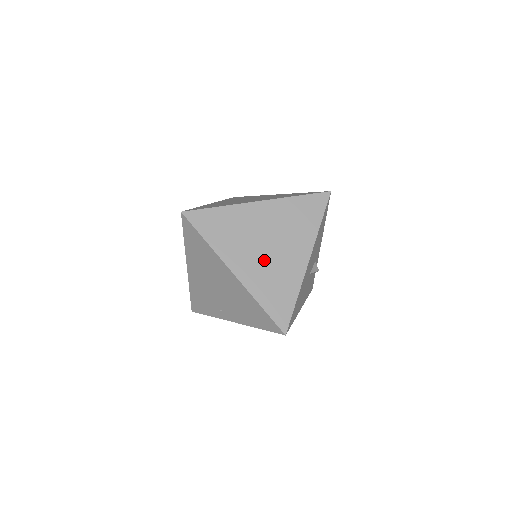
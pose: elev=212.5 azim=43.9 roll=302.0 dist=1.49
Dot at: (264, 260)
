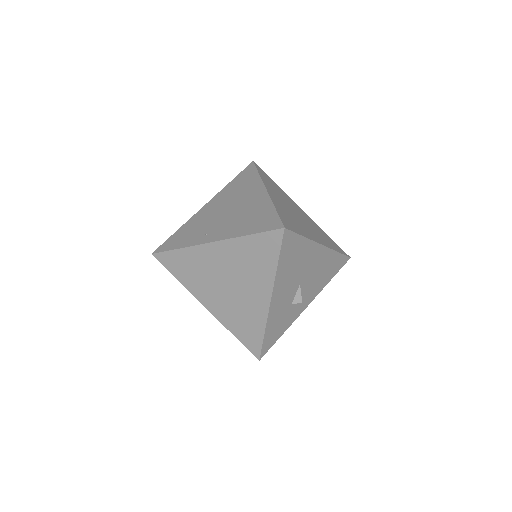
Dot at: (291, 212)
